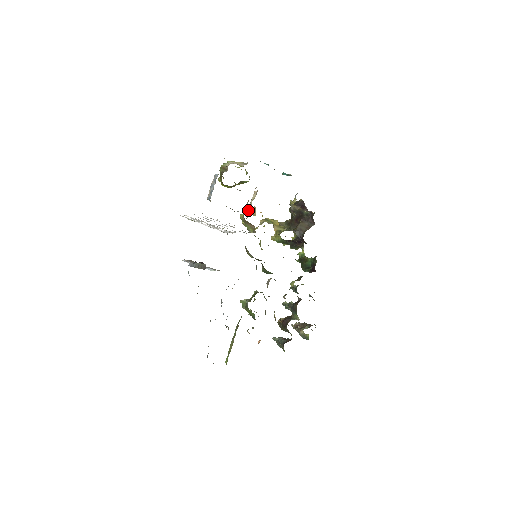
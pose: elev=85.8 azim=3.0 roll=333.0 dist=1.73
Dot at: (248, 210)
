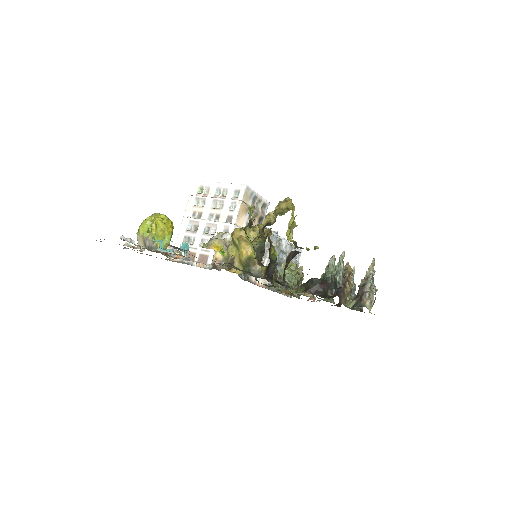
Dot at: occluded
